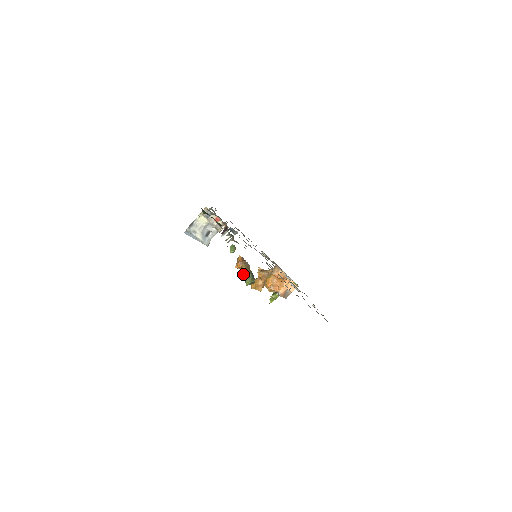
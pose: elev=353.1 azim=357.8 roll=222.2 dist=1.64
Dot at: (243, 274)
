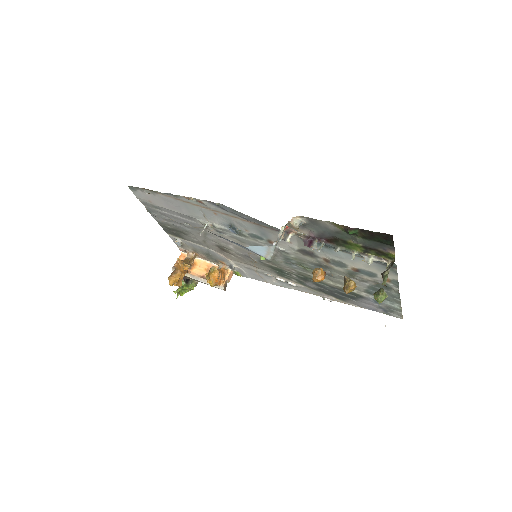
Dot at: (352, 290)
